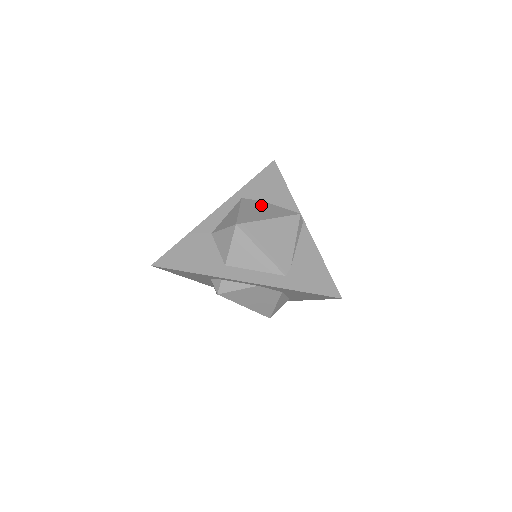
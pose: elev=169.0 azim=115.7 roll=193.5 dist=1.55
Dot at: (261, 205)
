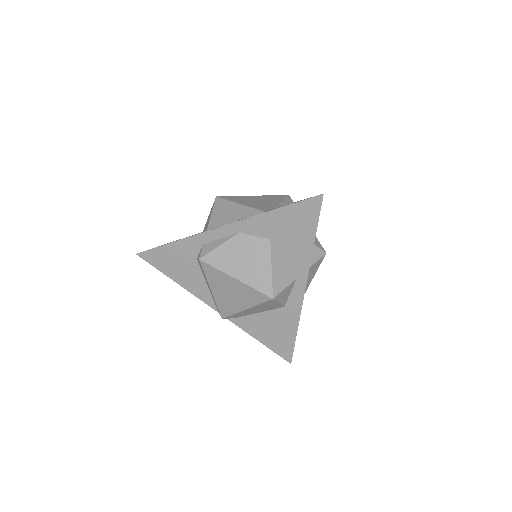
Dot at: occluded
